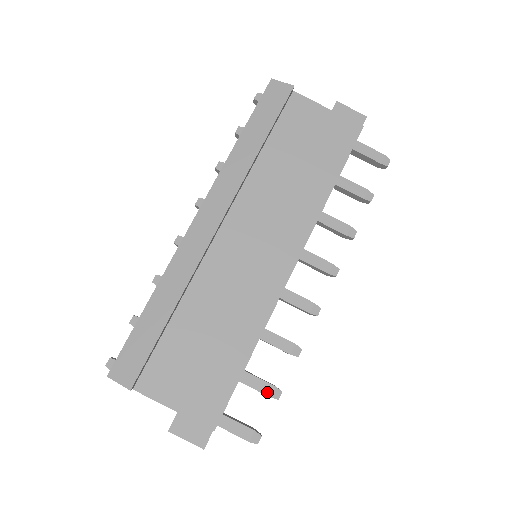
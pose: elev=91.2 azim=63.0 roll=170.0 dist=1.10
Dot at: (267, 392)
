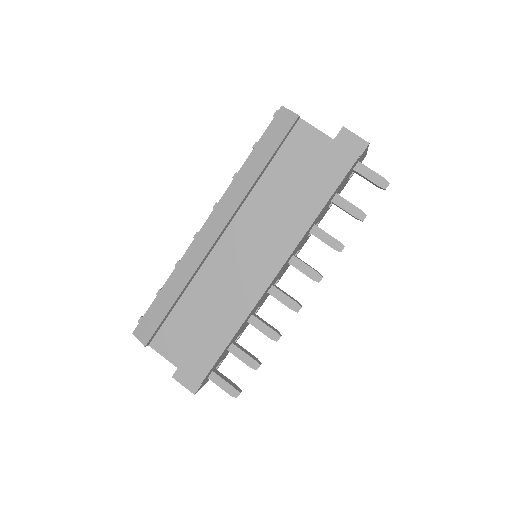
Dot at: (248, 363)
